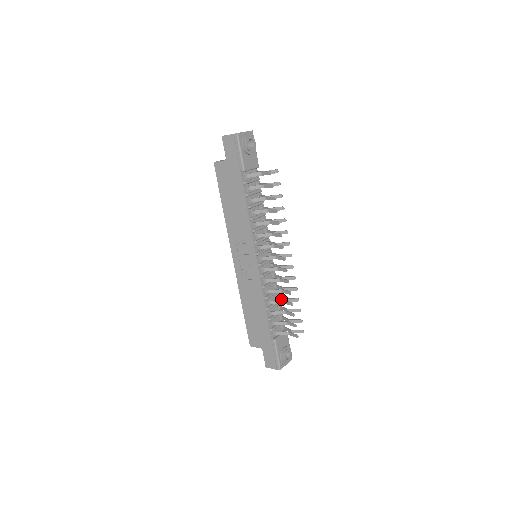
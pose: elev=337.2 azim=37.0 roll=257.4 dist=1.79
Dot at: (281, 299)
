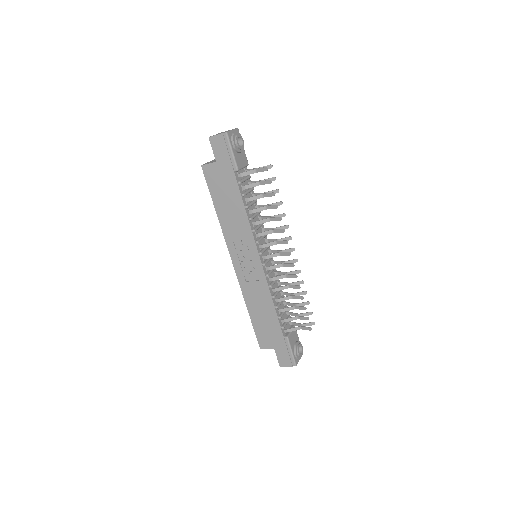
Dot at: (287, 295)
